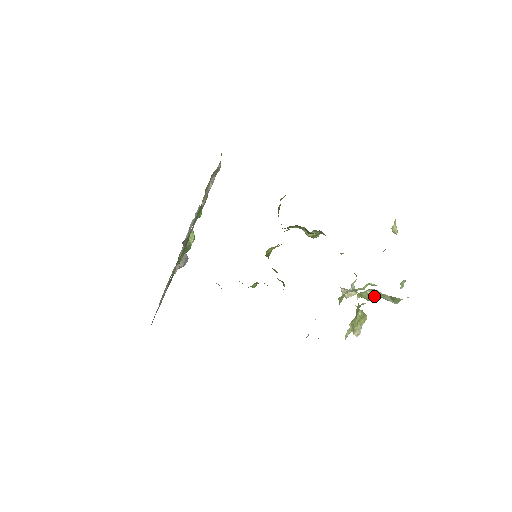
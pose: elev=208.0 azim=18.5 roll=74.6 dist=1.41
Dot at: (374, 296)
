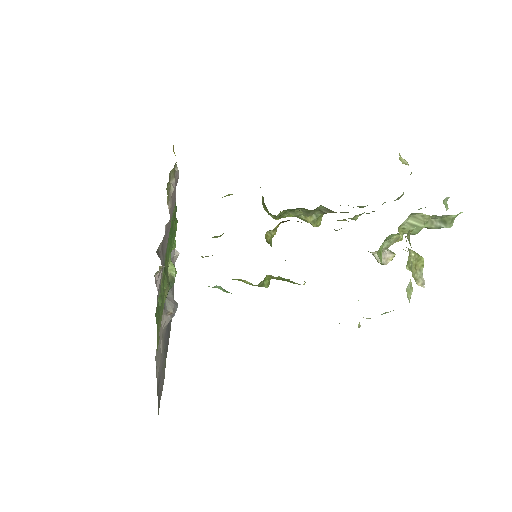
Dot at: (419, 224)
